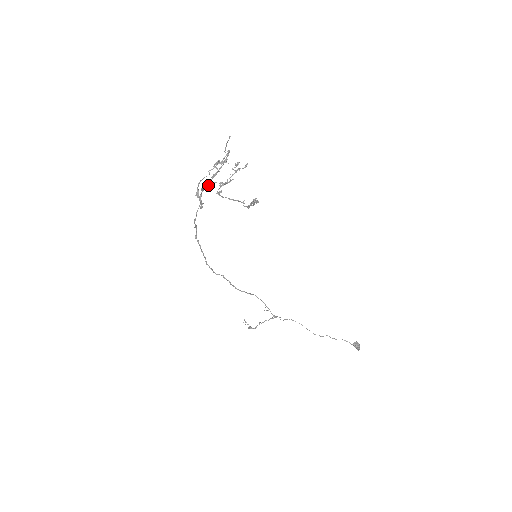
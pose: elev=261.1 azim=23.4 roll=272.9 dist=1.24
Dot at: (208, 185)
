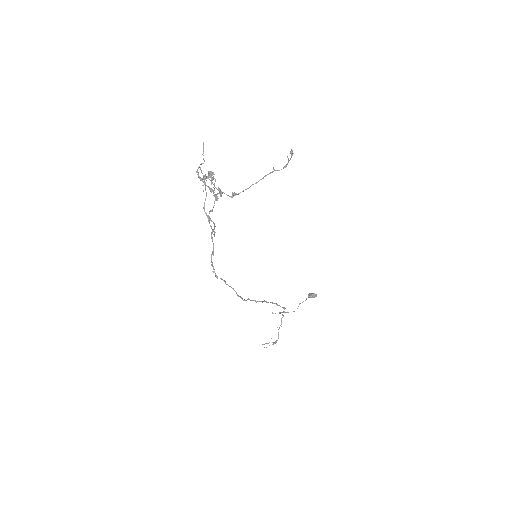
Dot at: (218, 198)
